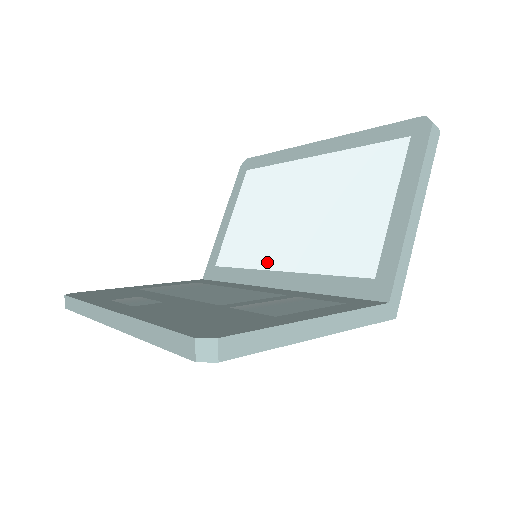
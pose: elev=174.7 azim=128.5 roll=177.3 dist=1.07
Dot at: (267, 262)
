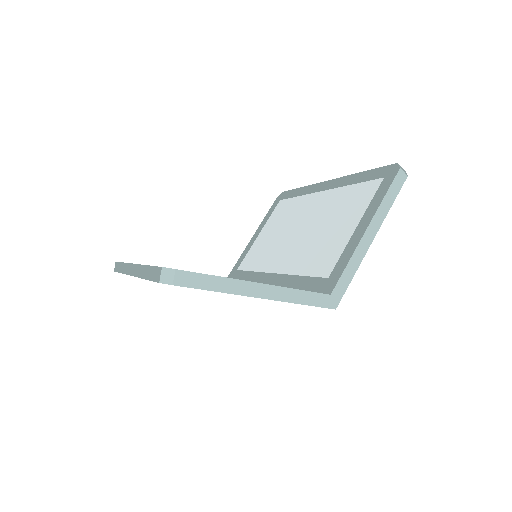
Dot at: (269, 267)
